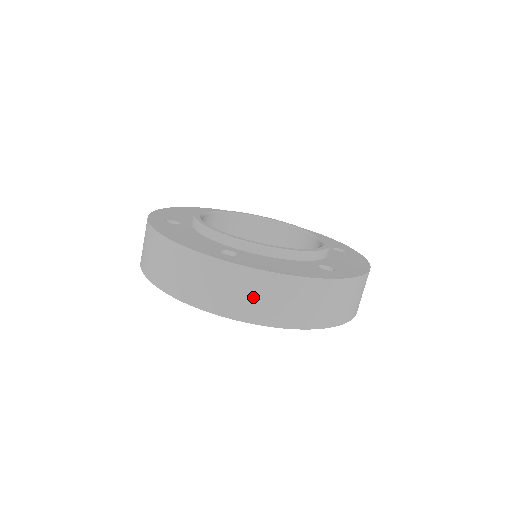
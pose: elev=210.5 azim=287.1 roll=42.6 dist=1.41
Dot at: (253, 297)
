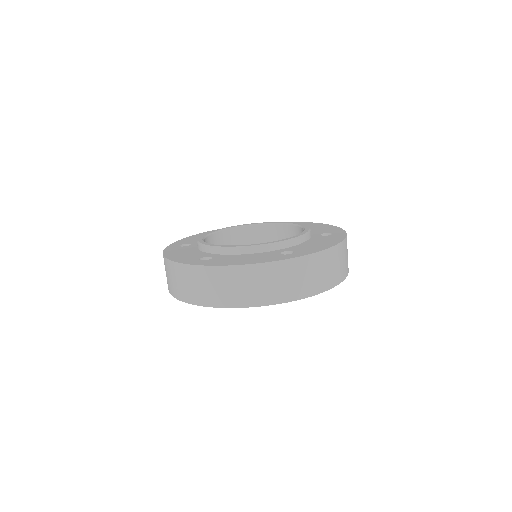
Dot at: (220, 287)
